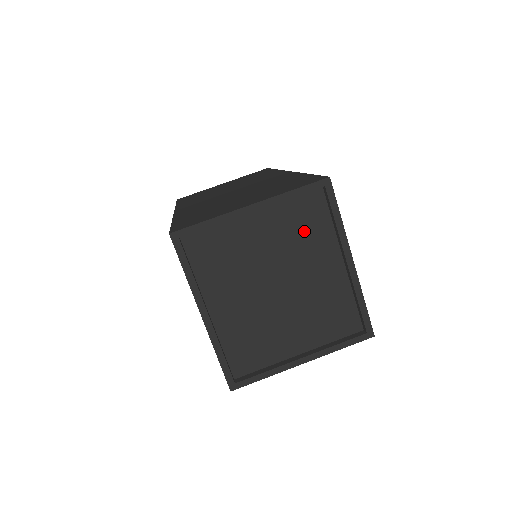
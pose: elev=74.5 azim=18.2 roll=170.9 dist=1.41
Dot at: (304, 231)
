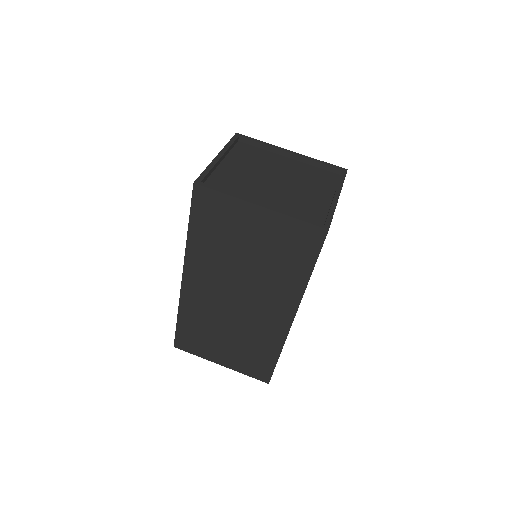
Dot at: (255, 157)
